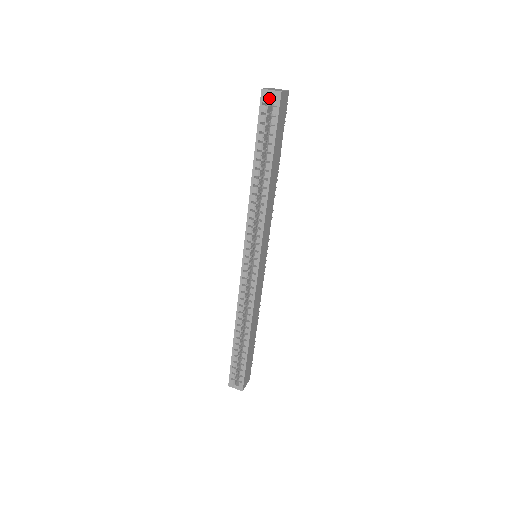
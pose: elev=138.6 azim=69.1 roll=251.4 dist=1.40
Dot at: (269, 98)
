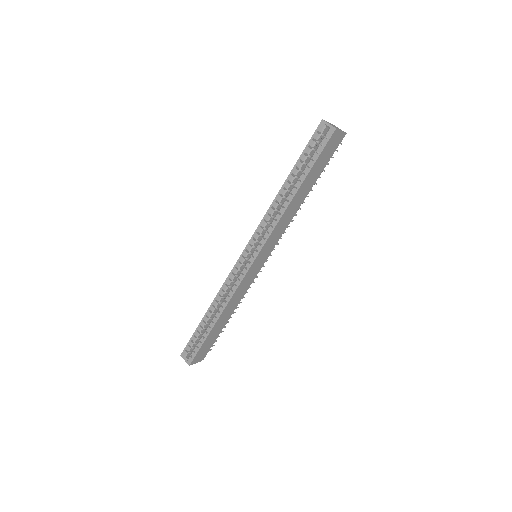
Dot at: (325, 130)
